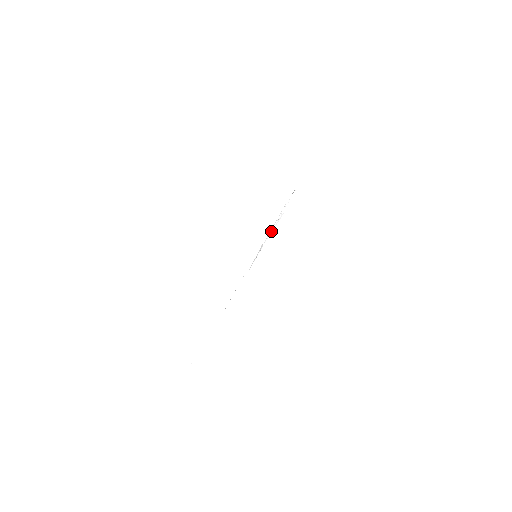
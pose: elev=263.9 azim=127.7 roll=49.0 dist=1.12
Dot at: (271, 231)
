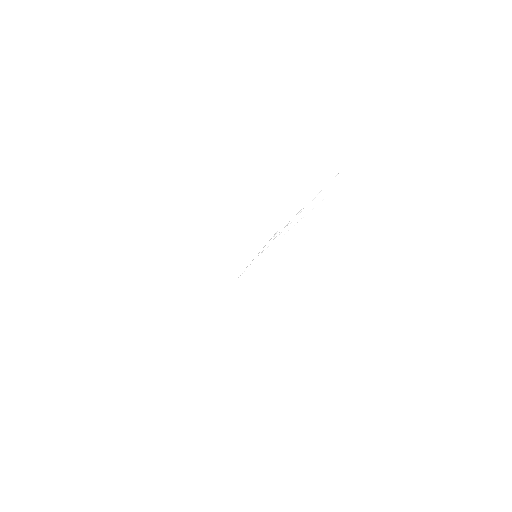
Dot at: occluded
